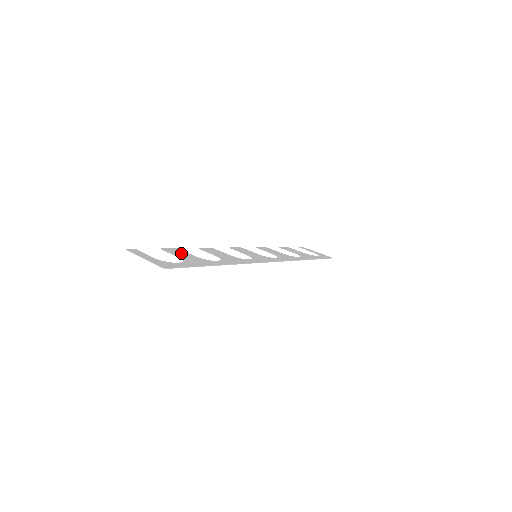
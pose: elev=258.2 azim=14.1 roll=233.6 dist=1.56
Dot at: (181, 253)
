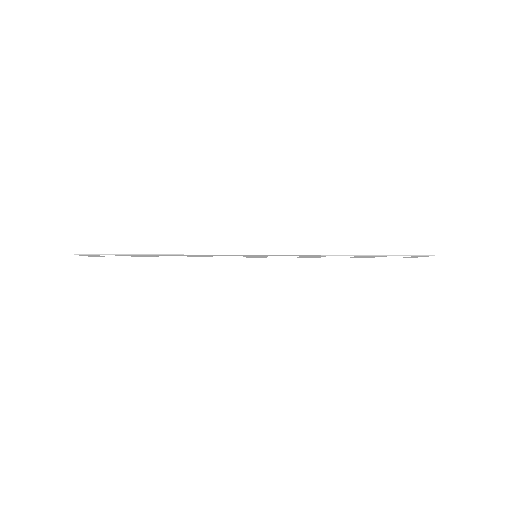
Dot at: (145, 256)
